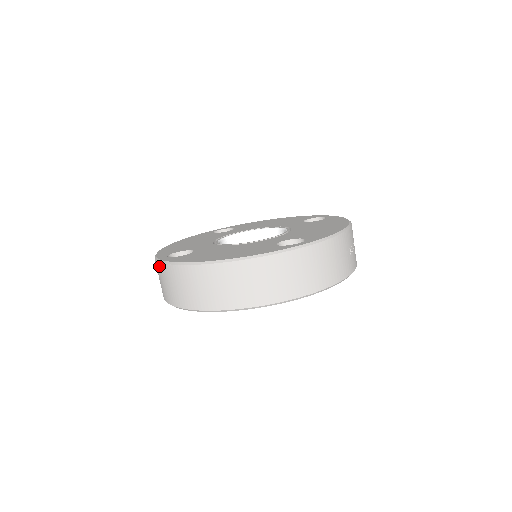
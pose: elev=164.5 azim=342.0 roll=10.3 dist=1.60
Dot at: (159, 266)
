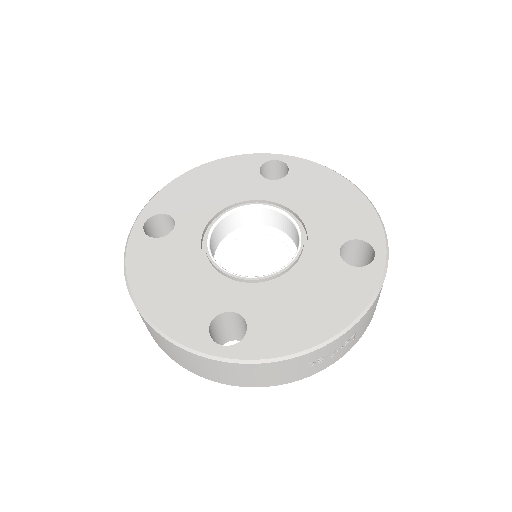
Dot at: occluded
